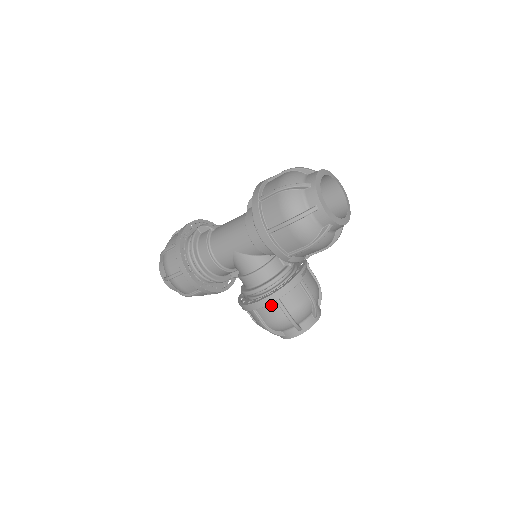
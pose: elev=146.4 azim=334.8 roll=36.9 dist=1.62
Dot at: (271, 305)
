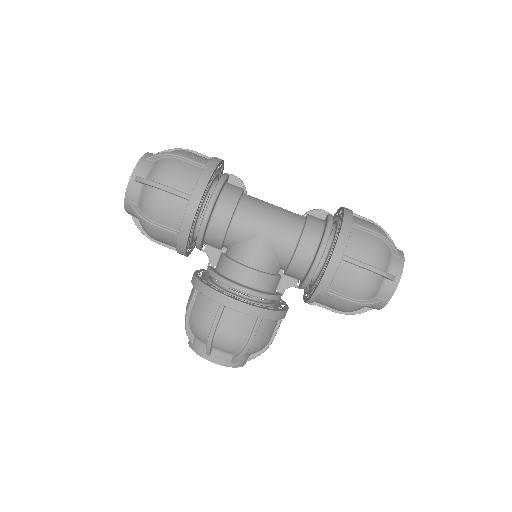
Dot at: (248, 317)
